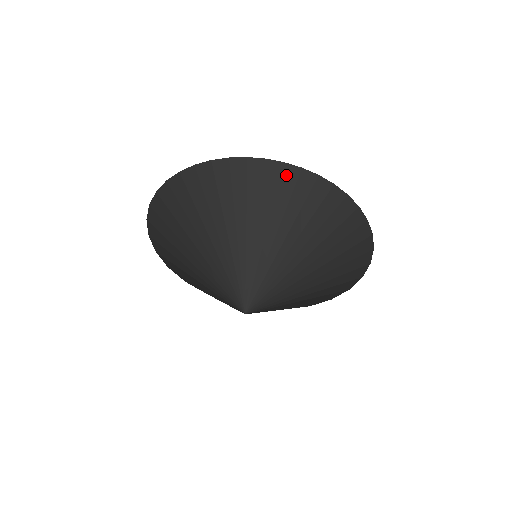
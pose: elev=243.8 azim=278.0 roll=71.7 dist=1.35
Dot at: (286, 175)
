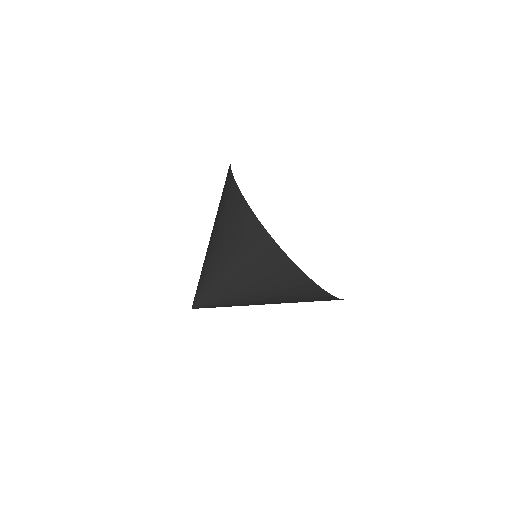
Dot at: (275, 250)
